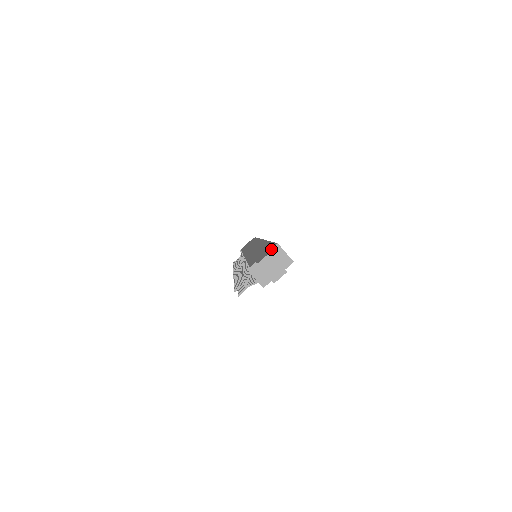
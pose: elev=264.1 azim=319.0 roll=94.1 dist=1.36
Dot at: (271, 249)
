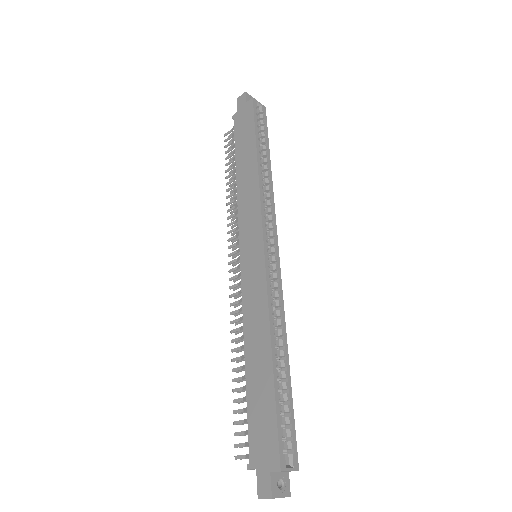
Dot at: (273, 472)
